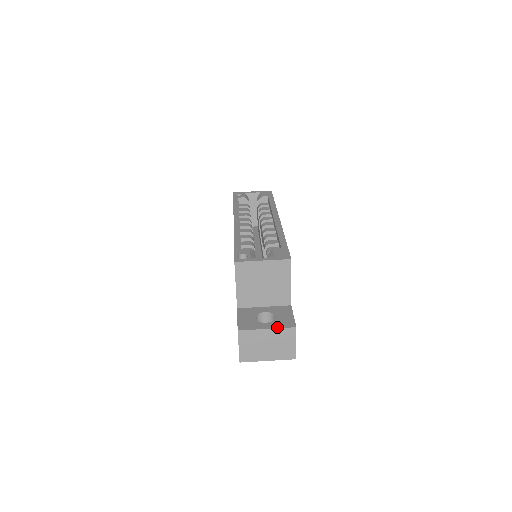
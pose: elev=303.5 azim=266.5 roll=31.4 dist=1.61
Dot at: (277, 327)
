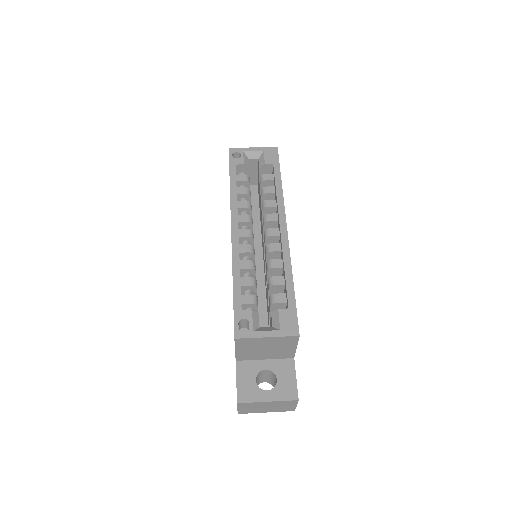
Dot at: (278, 399)
